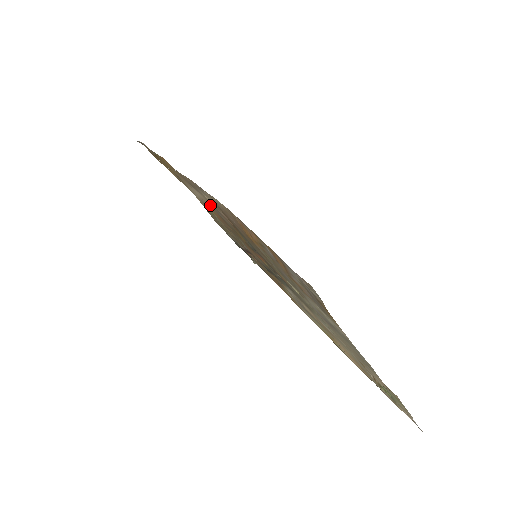
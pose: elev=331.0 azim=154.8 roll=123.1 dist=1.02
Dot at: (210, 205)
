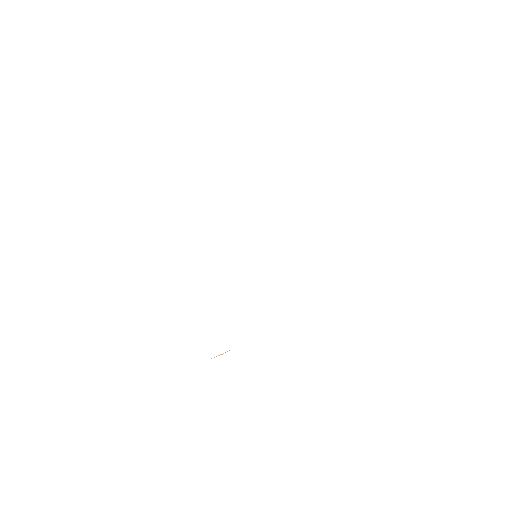
Dot at: occluded
